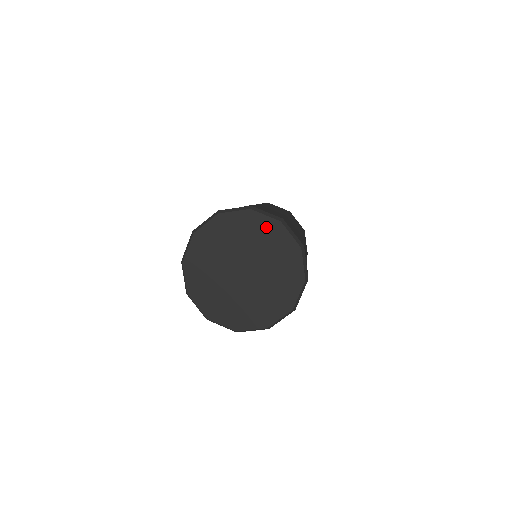
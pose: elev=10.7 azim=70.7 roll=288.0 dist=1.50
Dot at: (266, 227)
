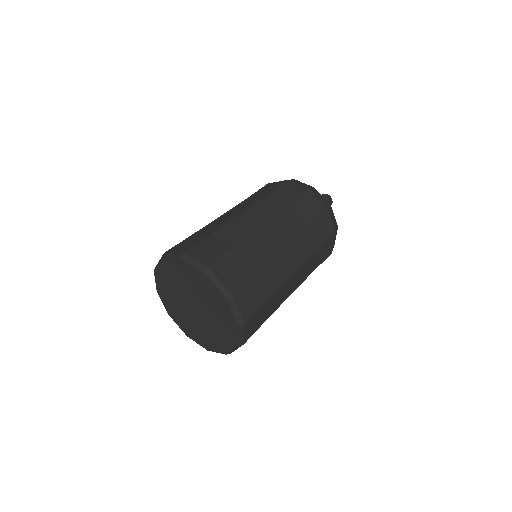
Dot at: (196, 275)
